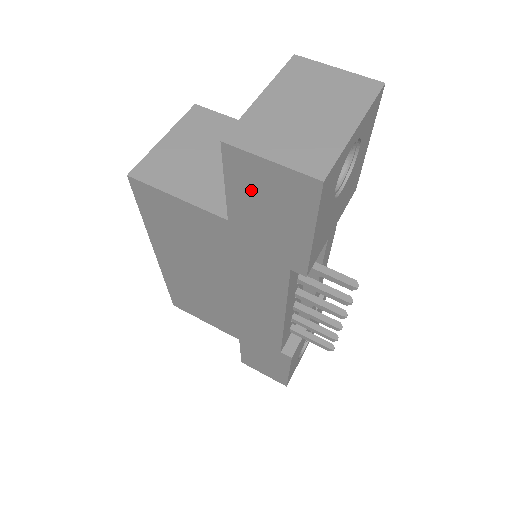
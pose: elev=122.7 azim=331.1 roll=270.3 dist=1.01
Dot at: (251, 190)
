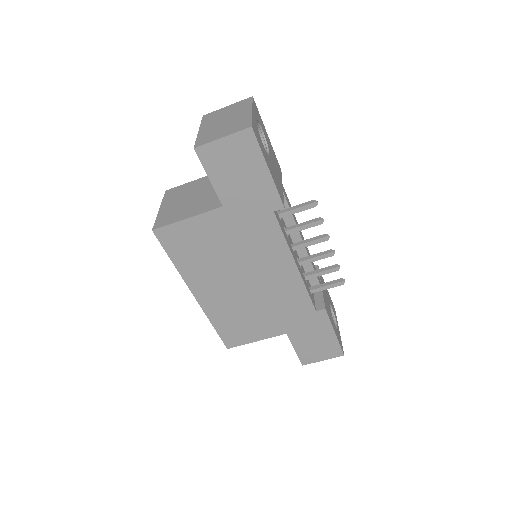
Dot at: (223, 168)
